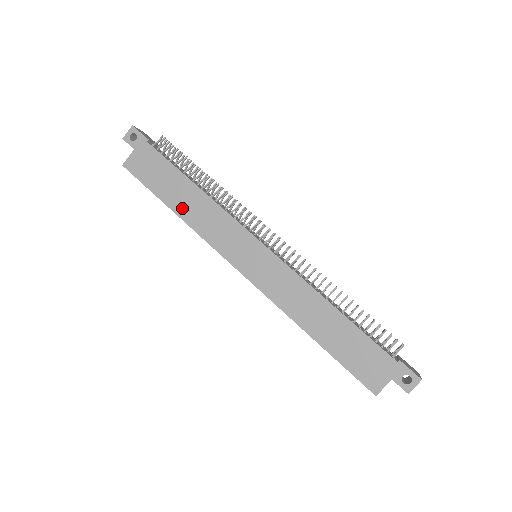
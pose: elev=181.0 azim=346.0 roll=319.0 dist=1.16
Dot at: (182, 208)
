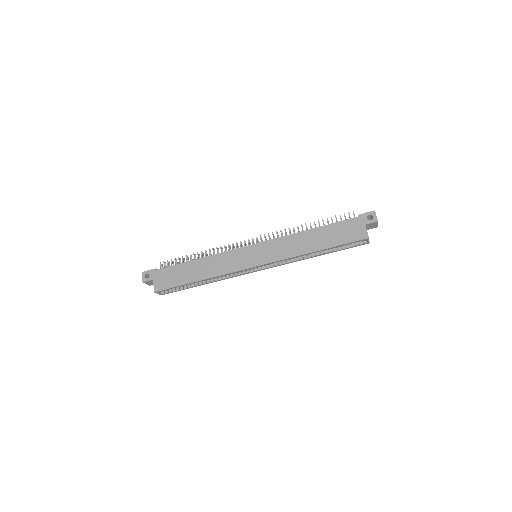
Dot at: (201, 275)
